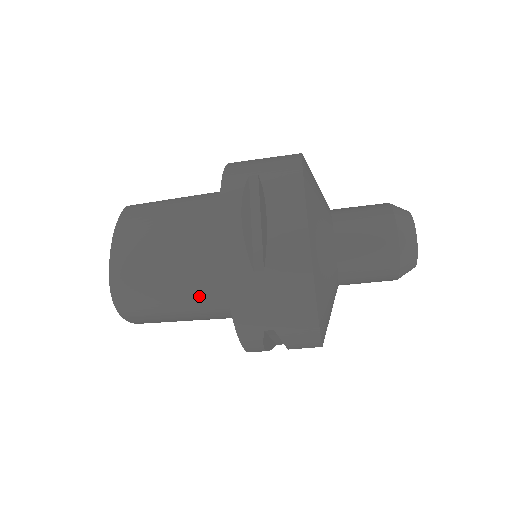
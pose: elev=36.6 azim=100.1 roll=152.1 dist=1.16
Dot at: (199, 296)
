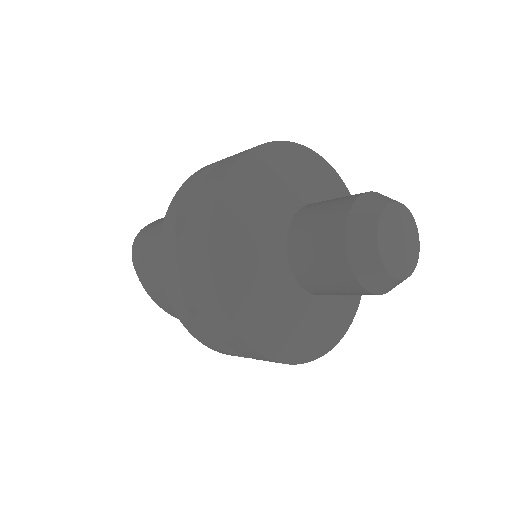
Dot at: occluded
